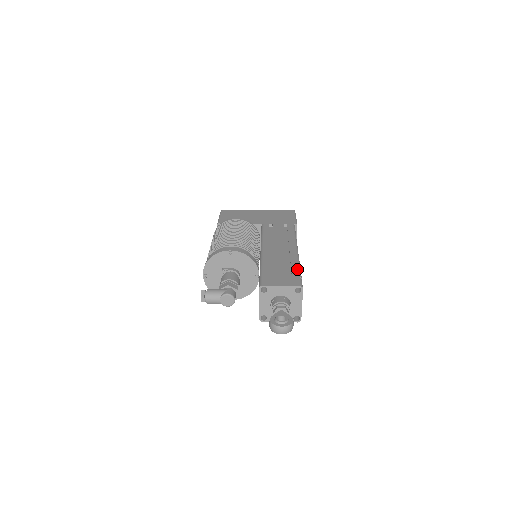
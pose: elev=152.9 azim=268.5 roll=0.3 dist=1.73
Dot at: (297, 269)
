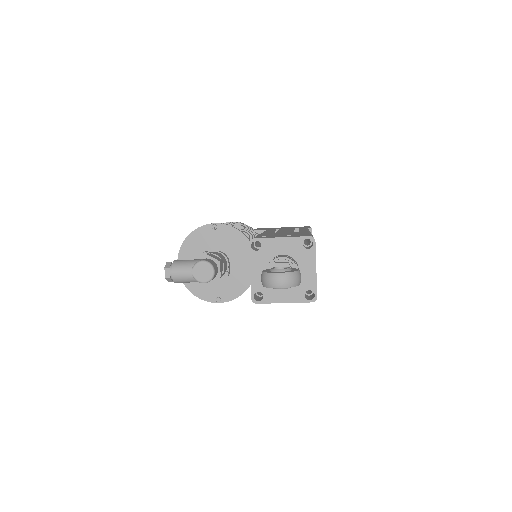
Dot at: (307, 233)
